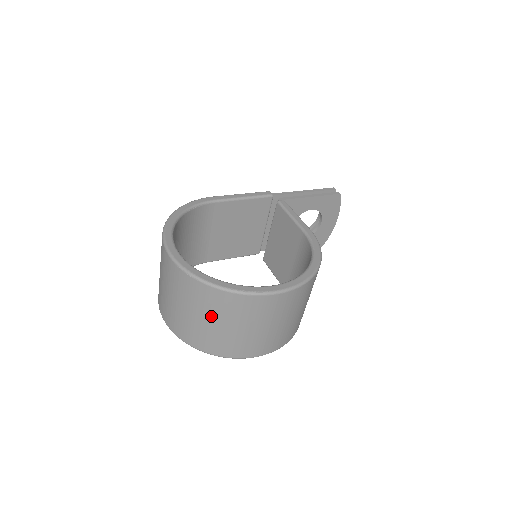
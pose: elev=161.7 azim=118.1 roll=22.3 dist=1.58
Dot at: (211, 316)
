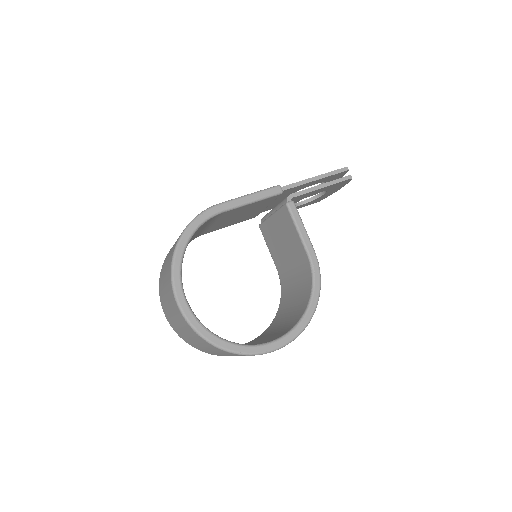
Dot at: (215, 351)
